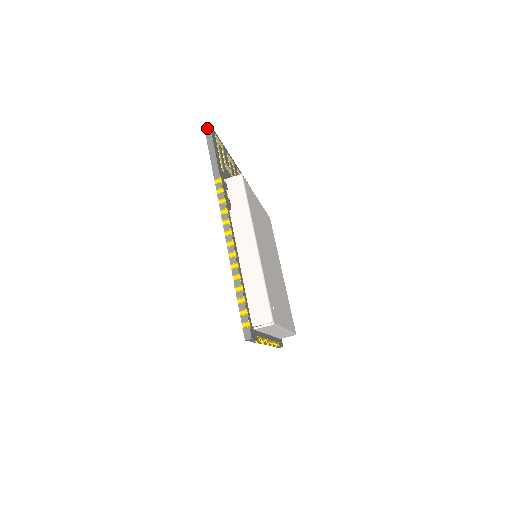
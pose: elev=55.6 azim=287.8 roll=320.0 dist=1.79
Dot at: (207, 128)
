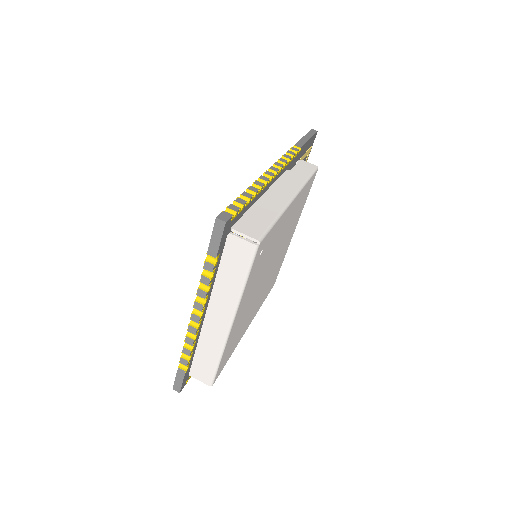
Dot at: (313, 131)
